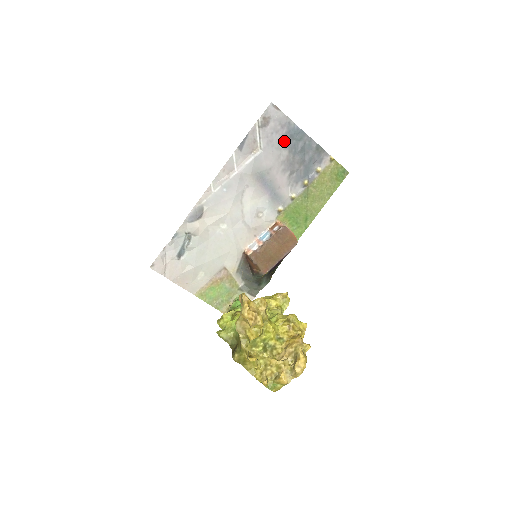
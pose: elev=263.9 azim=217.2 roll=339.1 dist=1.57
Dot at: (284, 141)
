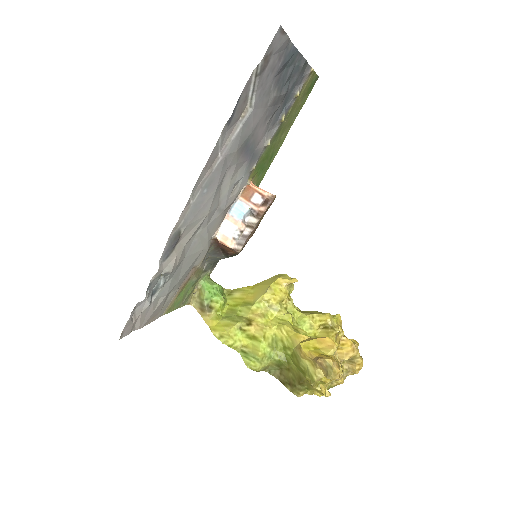
Dot at: (276, 78)
